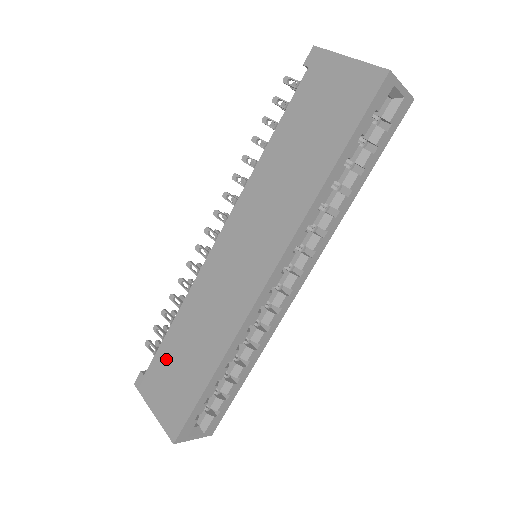
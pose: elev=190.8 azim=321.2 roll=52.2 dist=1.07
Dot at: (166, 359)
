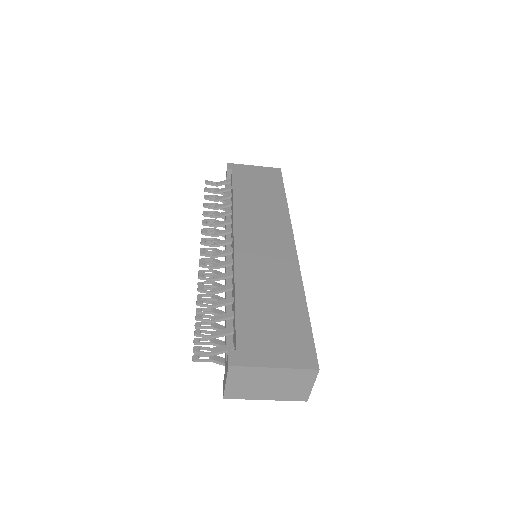
Dot at: (252, 322)
